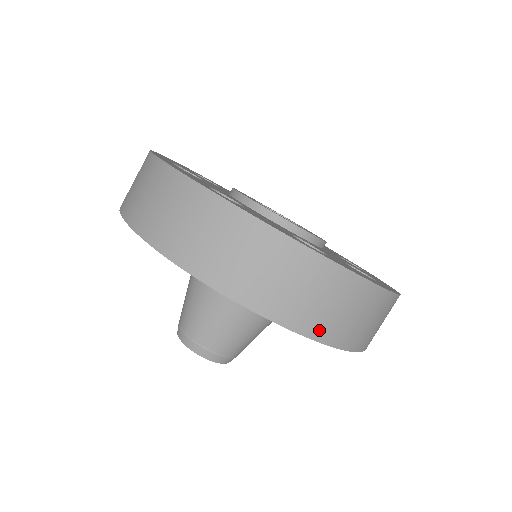
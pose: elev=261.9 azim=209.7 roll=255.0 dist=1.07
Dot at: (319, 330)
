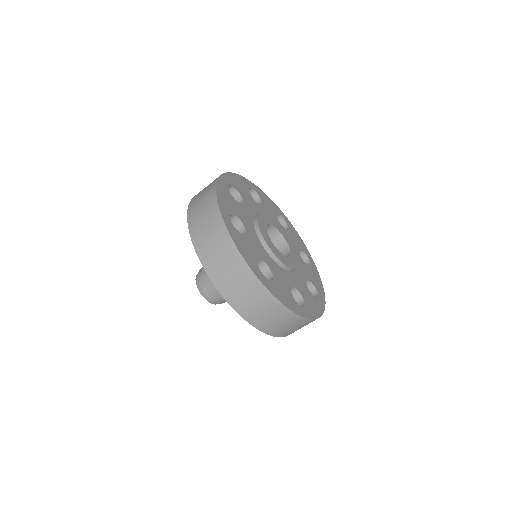
Dot at: occluded
